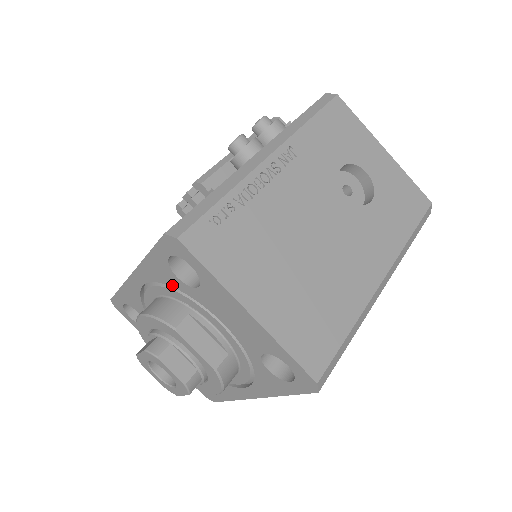
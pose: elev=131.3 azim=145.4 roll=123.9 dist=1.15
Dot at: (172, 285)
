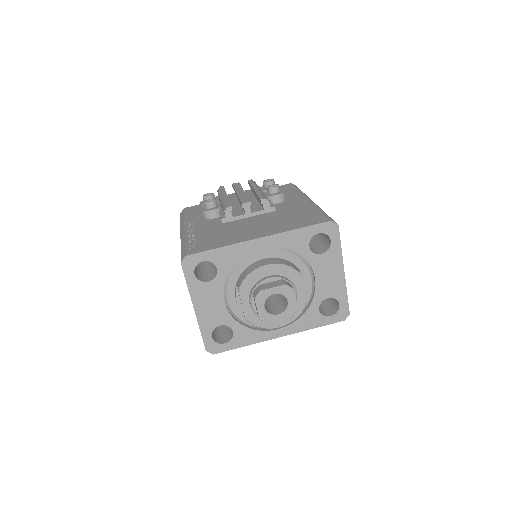
Dot at: (297, 250)
